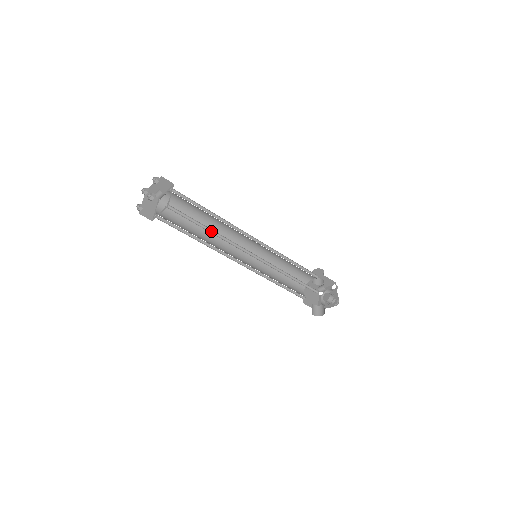
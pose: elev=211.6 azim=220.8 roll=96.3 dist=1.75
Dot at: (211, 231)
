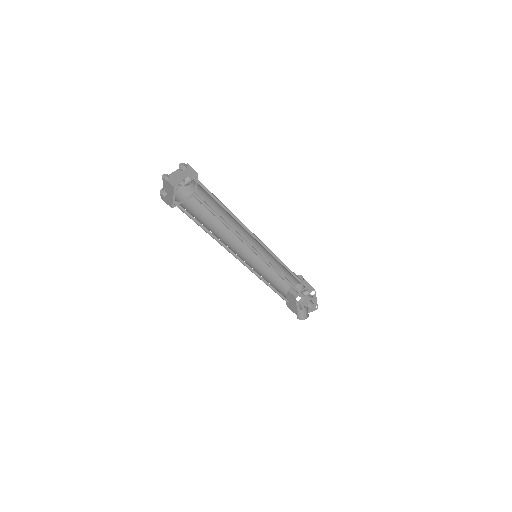
Dot at: (227, 225)
